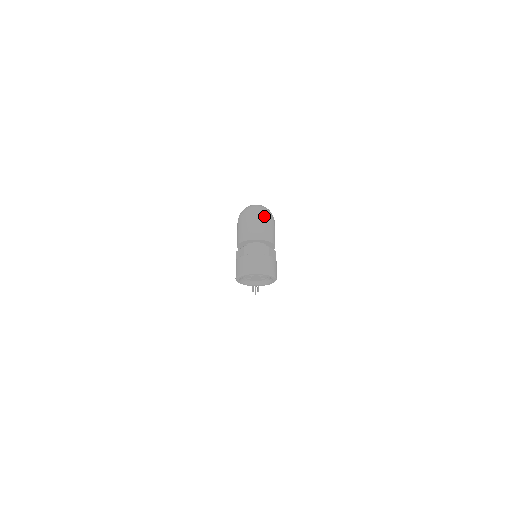
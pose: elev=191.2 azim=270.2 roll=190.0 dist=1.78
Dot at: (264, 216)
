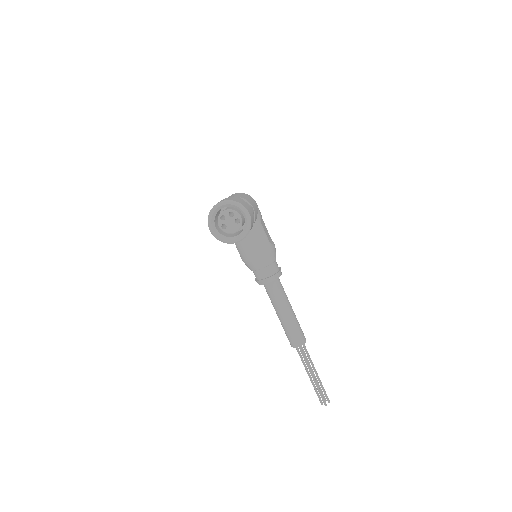
Dot at: (240, 193)
